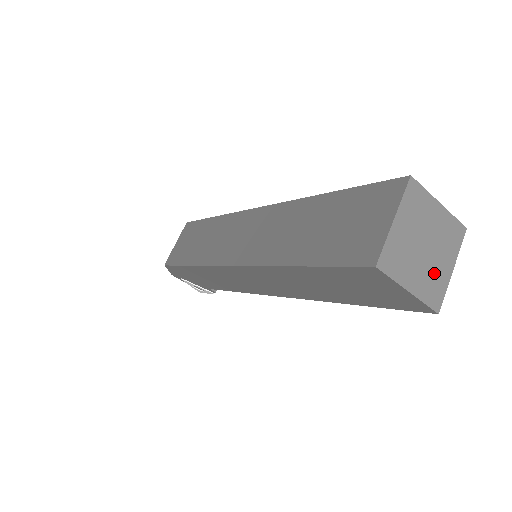
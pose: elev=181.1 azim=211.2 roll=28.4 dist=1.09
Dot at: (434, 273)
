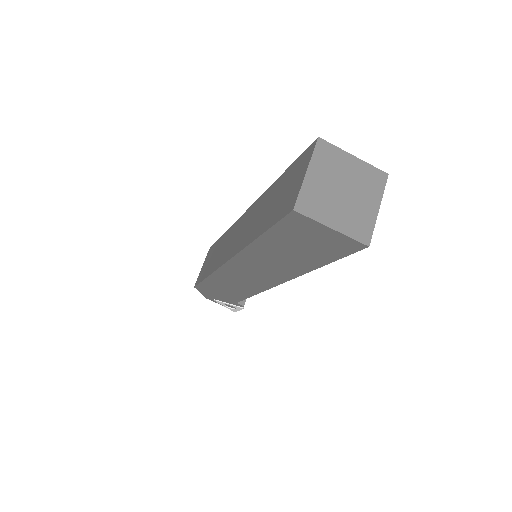
Dot at: (358, 213)
